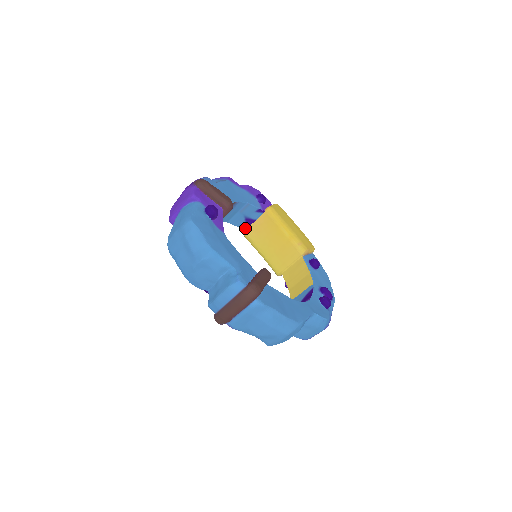
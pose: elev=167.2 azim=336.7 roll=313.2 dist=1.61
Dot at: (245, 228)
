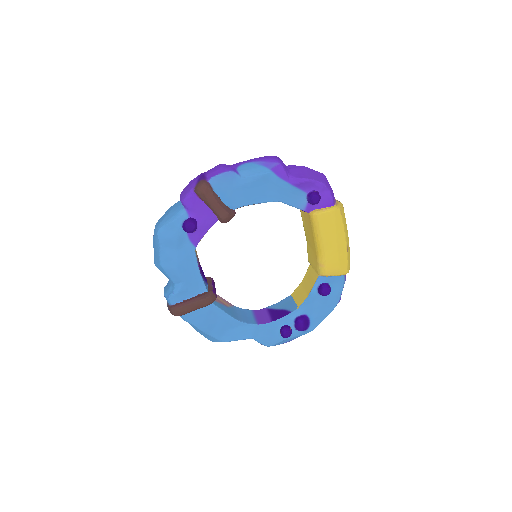
Dot at: occluded
